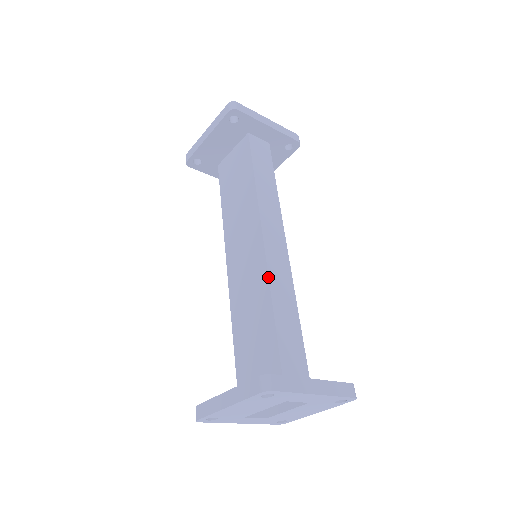
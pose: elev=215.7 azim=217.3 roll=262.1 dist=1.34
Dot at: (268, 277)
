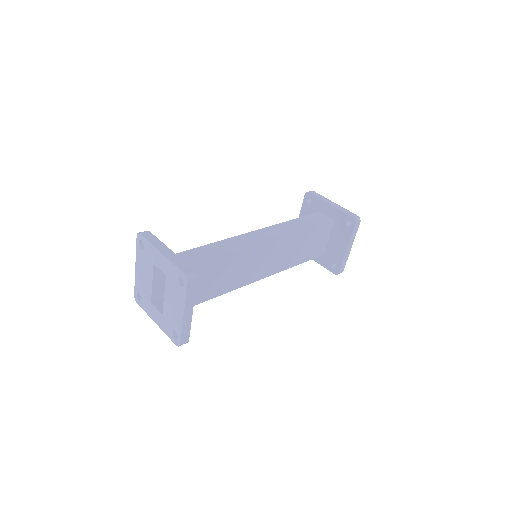
Dot at: (227, 238)
